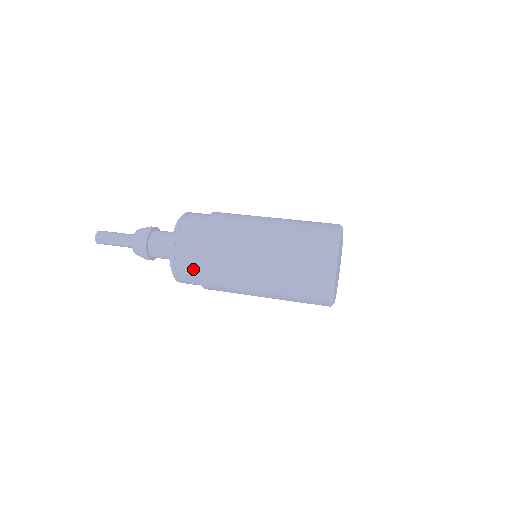
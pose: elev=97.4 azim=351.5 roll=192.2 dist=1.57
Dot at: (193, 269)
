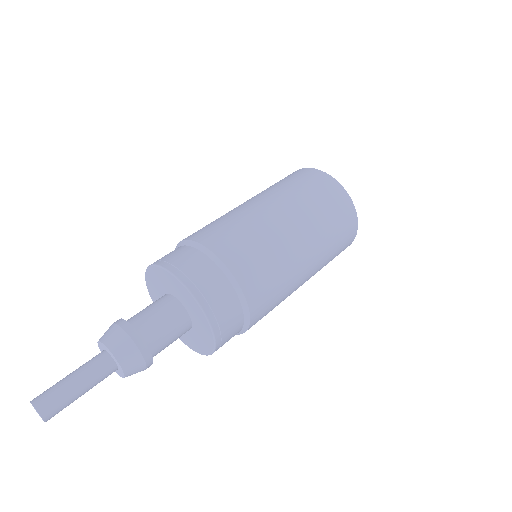
Dot at: (241, 319)
